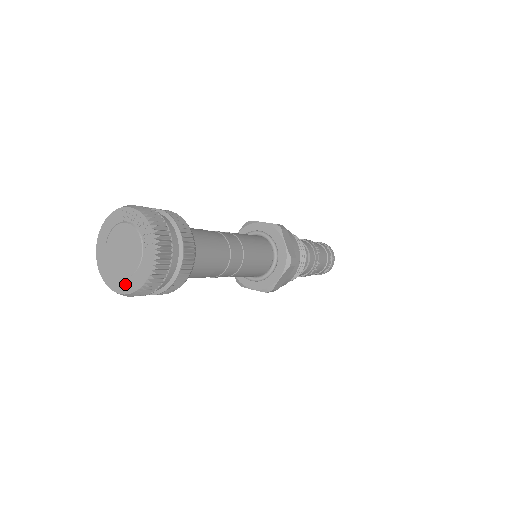
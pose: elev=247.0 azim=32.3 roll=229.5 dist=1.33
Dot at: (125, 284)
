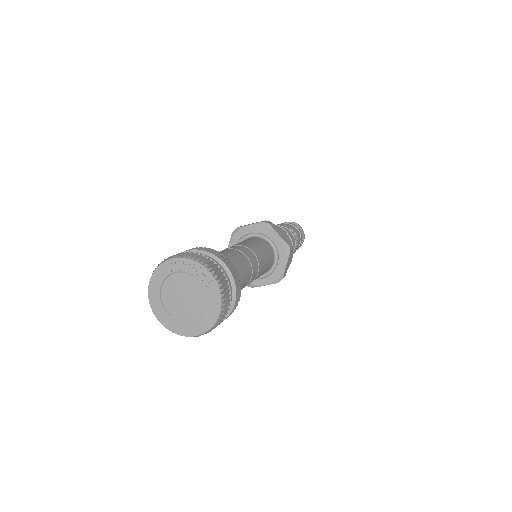
Dot at: (198, 326)
